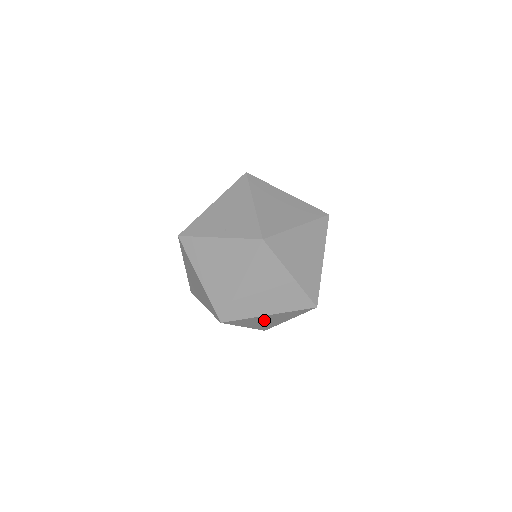
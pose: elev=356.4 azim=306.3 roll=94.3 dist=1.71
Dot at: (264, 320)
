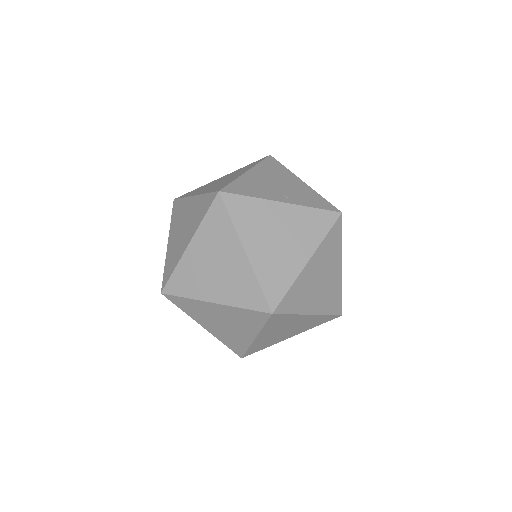
Dot at: (287, 327)
